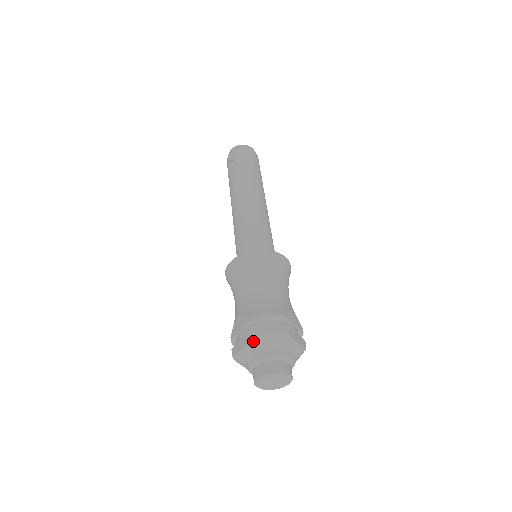
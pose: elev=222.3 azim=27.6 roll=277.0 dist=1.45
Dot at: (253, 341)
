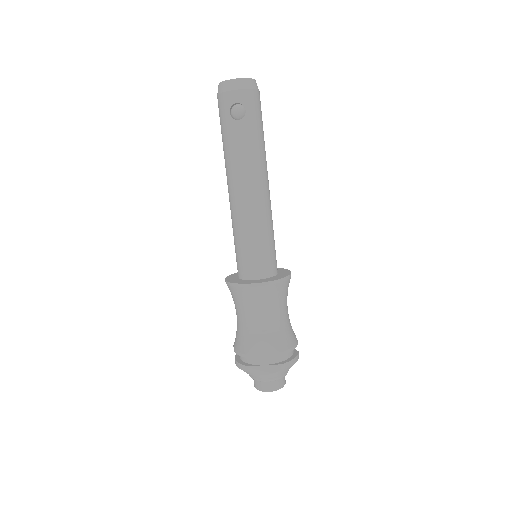
Dot at: (282, 371)
